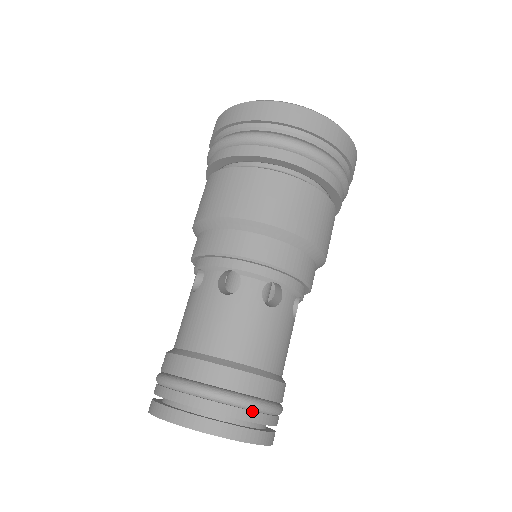
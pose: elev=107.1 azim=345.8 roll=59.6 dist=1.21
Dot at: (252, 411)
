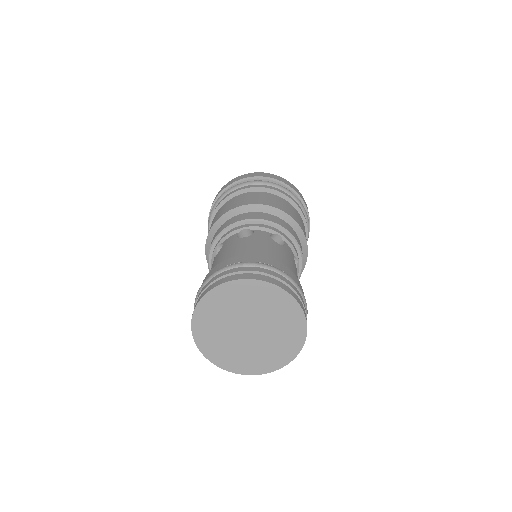
Dot at: (242, 267)
